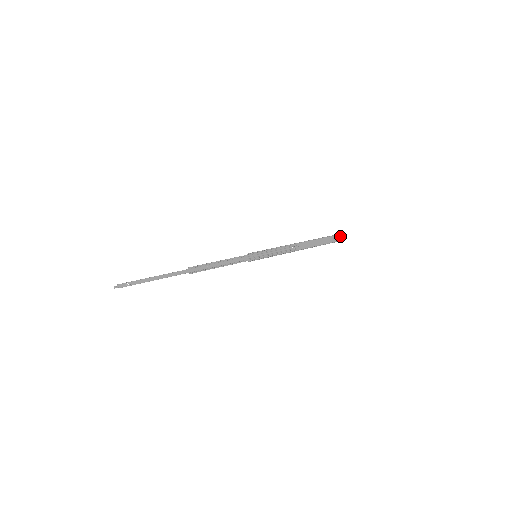
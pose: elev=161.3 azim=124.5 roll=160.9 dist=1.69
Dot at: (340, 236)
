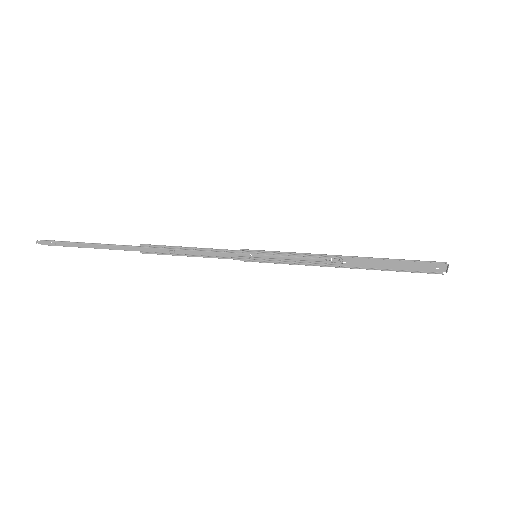
Dot at: (445, 265)
